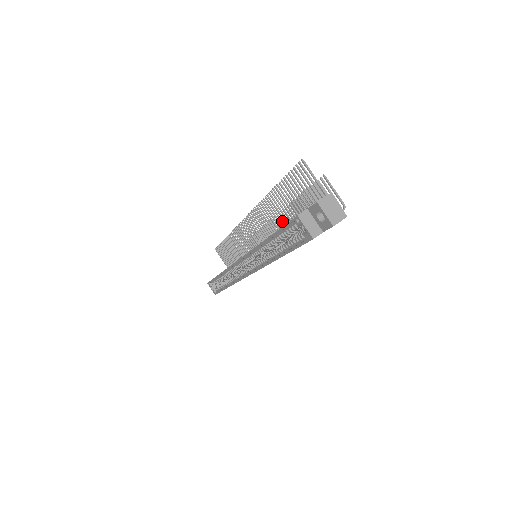
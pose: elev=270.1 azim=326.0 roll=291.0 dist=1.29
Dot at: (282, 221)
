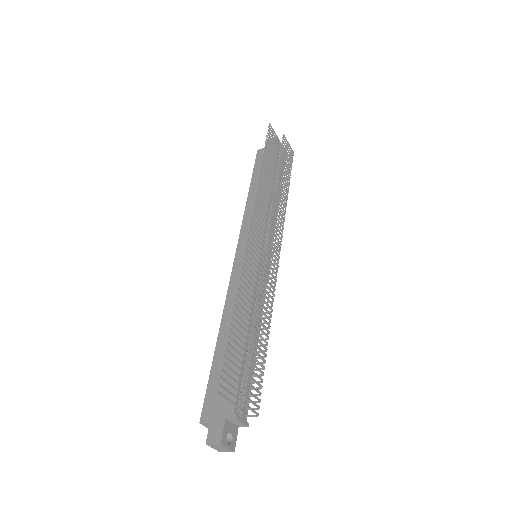
Dot at: (253, 306)
